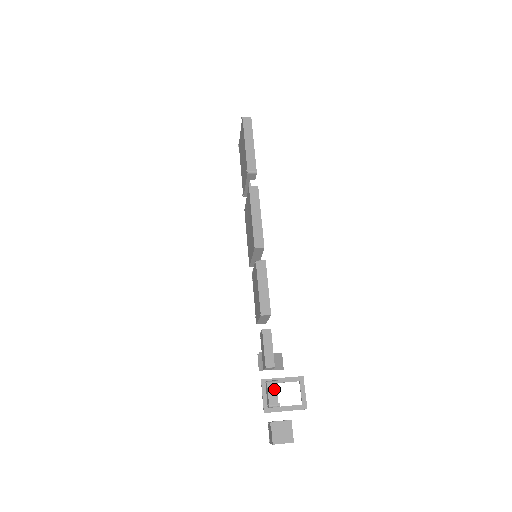
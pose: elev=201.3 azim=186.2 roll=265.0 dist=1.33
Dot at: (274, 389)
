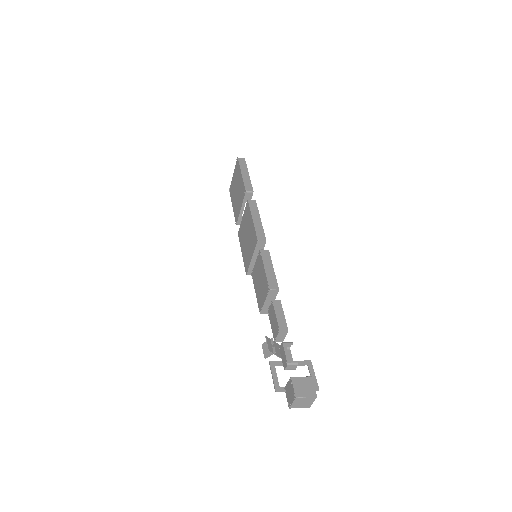
Dot at: (288, 354)
